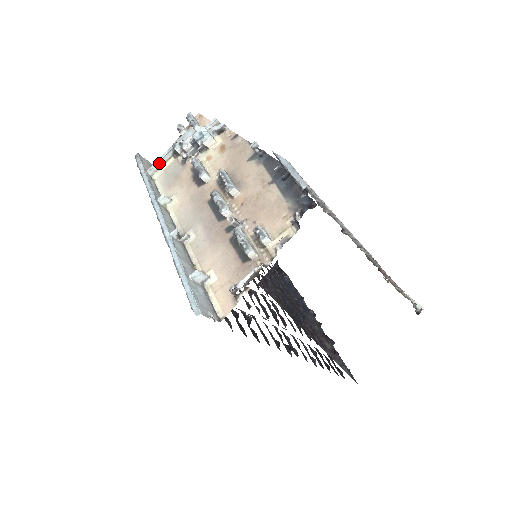
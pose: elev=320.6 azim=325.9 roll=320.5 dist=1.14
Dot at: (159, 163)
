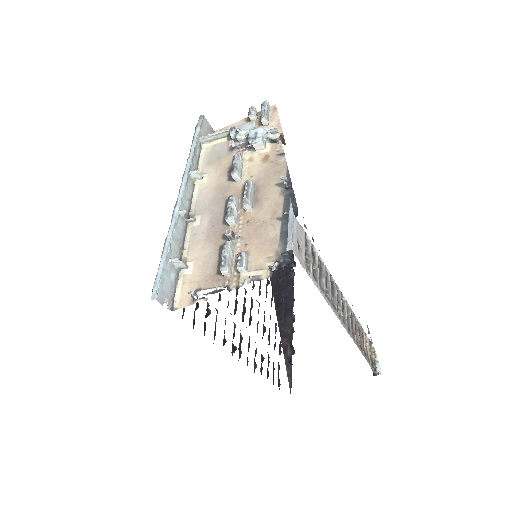
Dot at: (213, 136)
